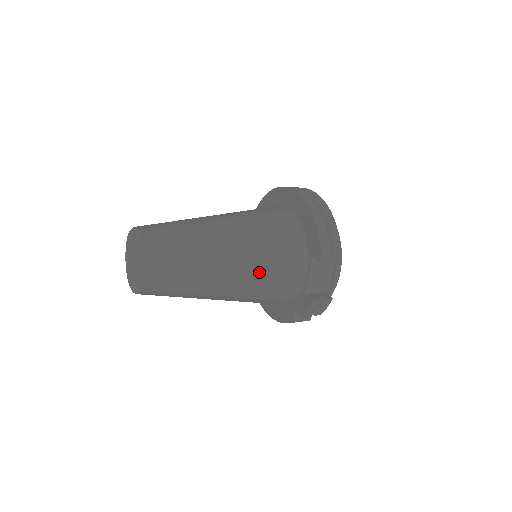
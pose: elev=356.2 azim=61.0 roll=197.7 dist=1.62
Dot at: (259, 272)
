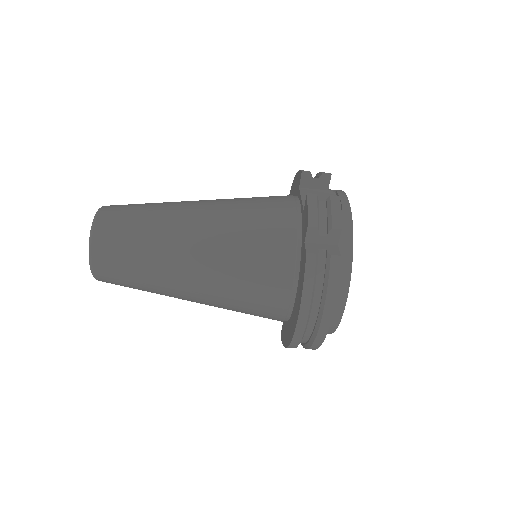
Dot at: (235, 204)
